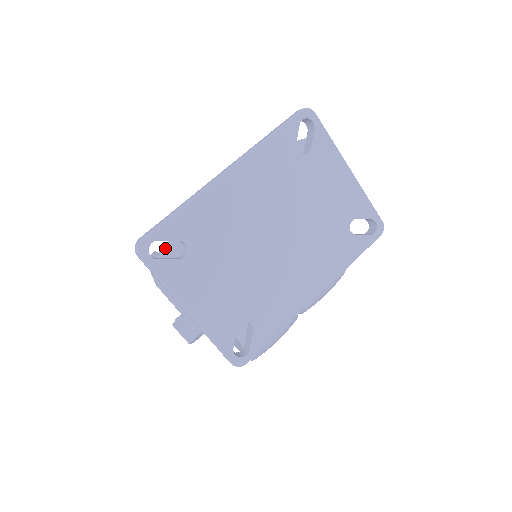
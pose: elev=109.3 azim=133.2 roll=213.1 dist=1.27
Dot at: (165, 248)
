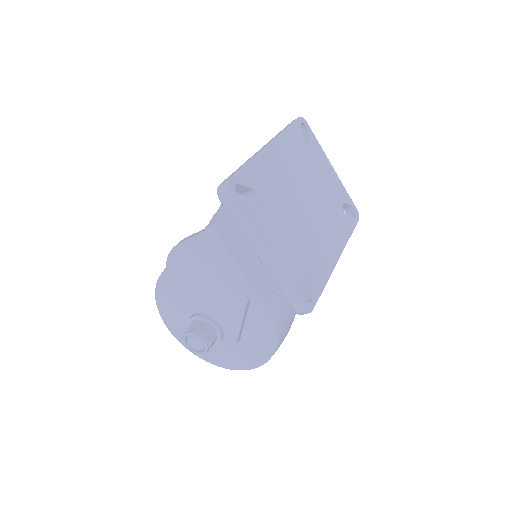
Dot at: (222, 211)
